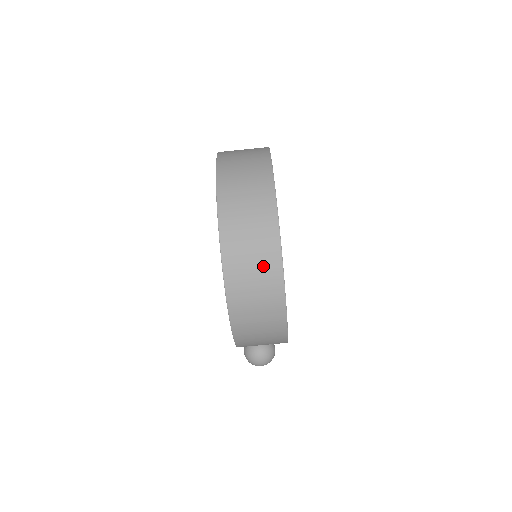
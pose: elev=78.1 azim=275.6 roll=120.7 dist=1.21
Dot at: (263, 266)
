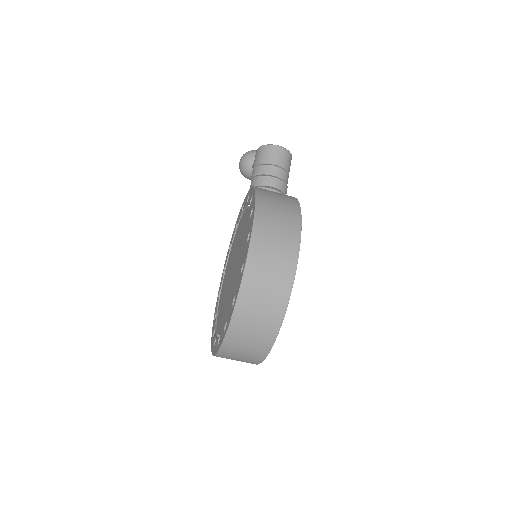
Dot at: occluded
